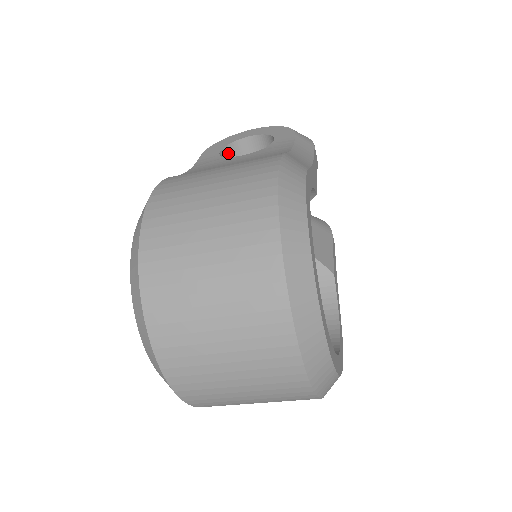
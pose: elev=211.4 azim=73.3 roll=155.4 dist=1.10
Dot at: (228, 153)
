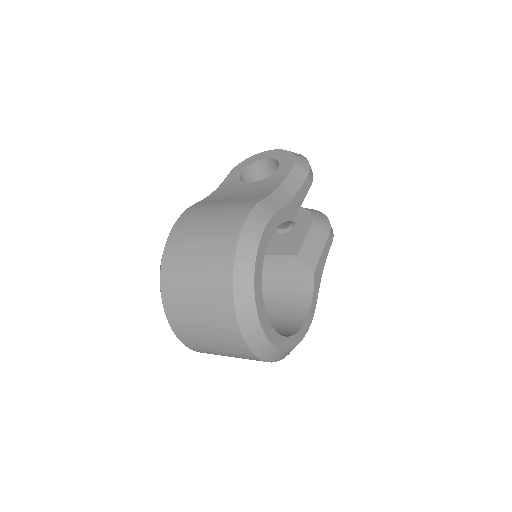
Dot at: (250, 171)
